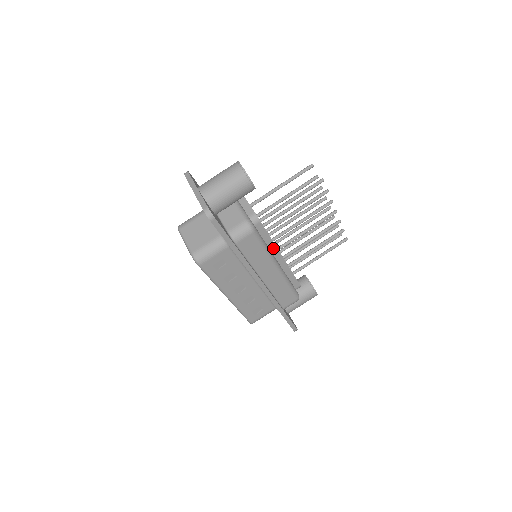
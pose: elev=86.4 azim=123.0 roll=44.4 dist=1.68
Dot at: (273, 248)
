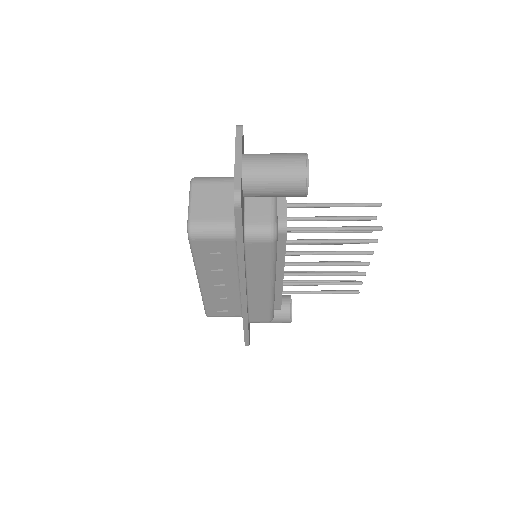
Dot at: (280, 264)
